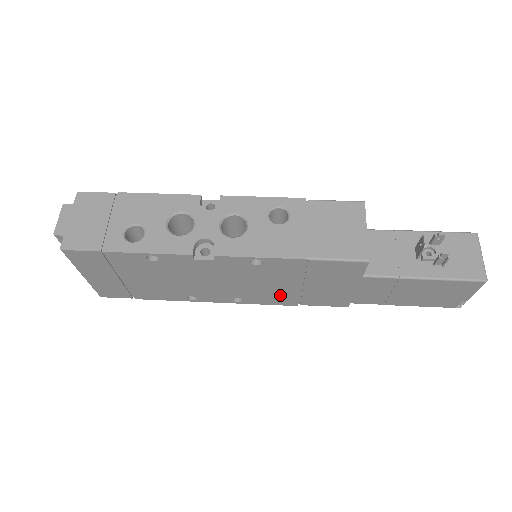
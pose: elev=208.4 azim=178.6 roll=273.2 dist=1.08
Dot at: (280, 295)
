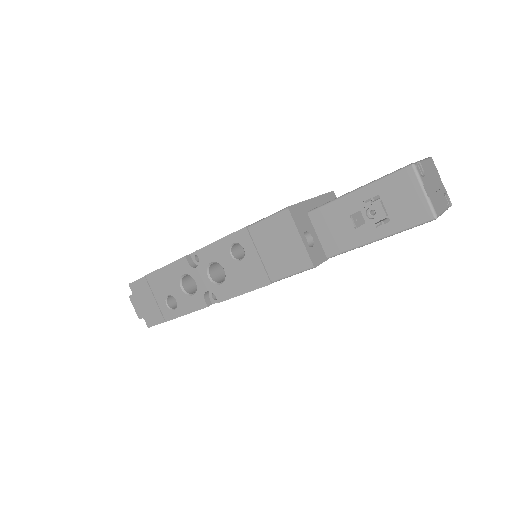
Dot at: occluded
